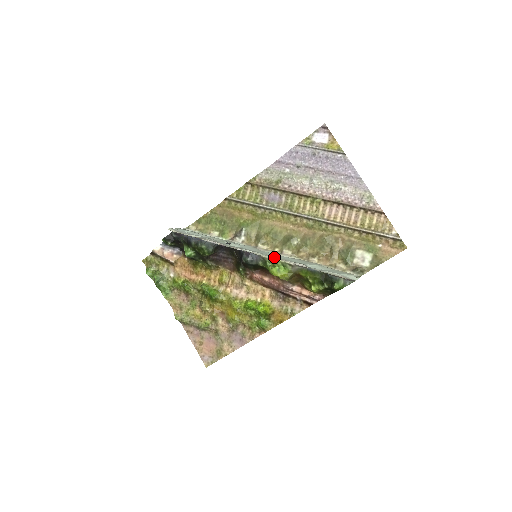
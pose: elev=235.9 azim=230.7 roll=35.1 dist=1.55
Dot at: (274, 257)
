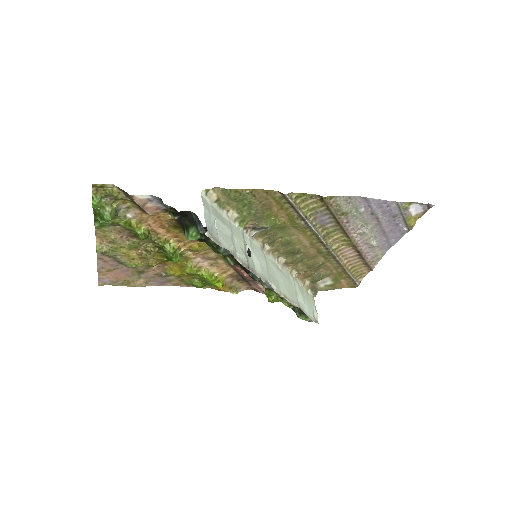
Dot at: (284, 293)
